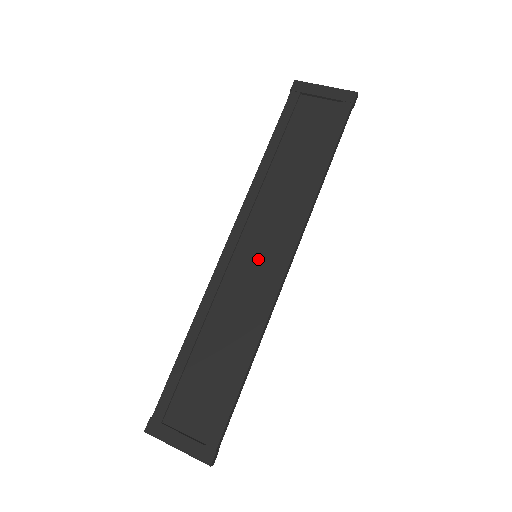
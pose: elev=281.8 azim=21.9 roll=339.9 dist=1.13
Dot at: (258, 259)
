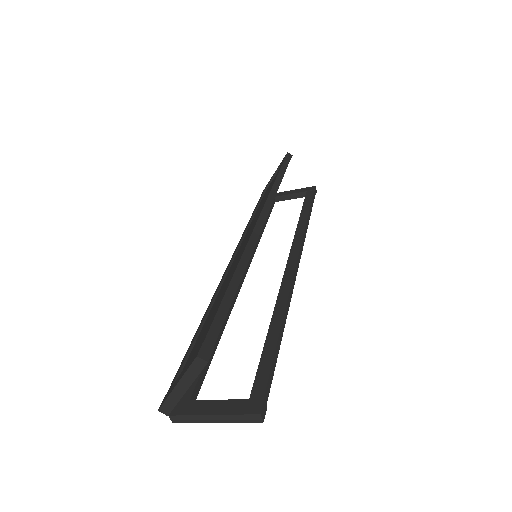
Dot at: (244, 244)
